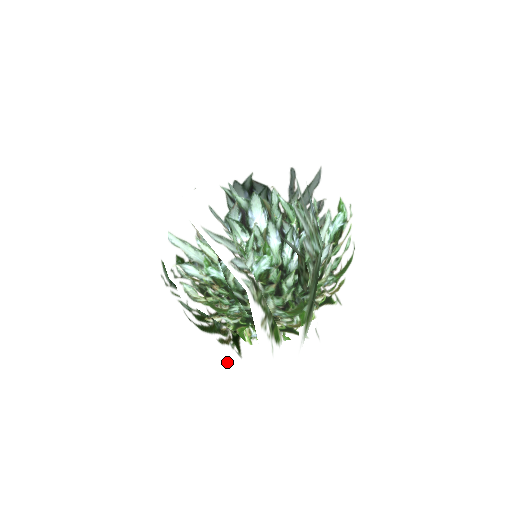
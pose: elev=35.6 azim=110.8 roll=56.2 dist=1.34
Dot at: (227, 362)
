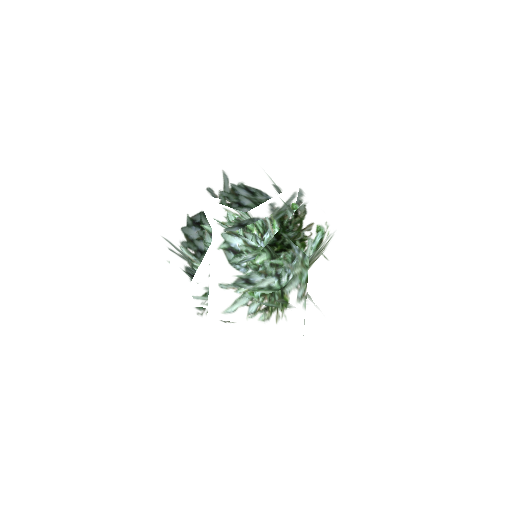
Dot at: (257, 329)
